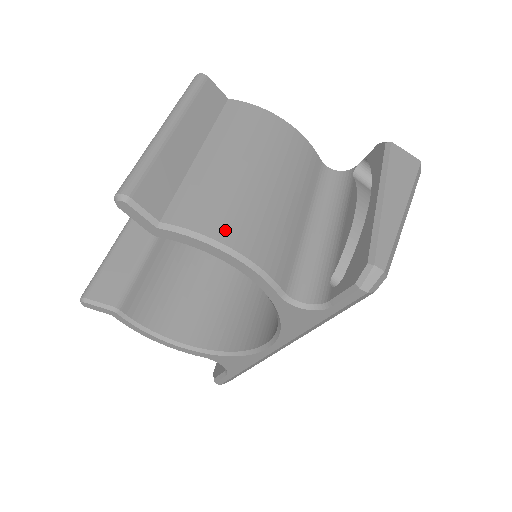
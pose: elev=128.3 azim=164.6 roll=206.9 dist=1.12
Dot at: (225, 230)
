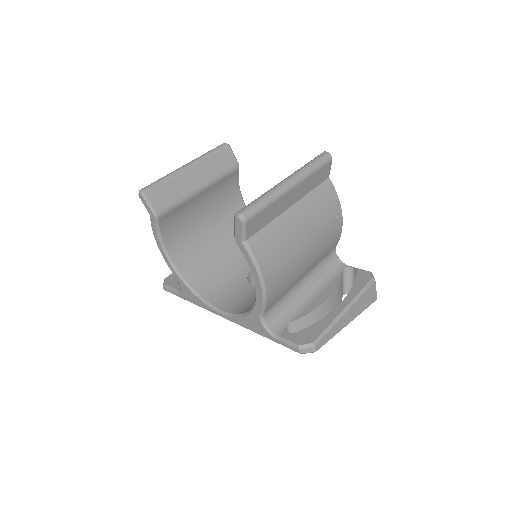
Dot at: (269, 270)
